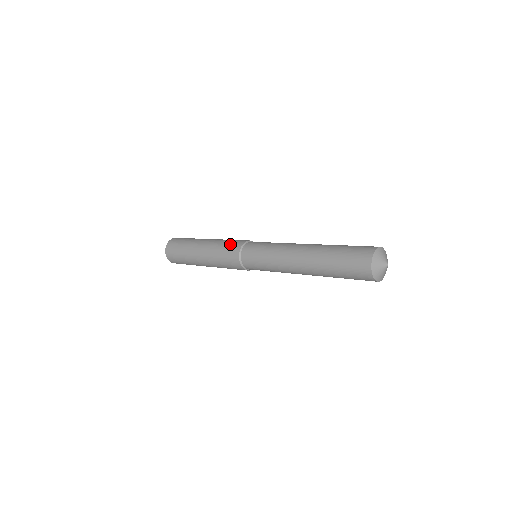
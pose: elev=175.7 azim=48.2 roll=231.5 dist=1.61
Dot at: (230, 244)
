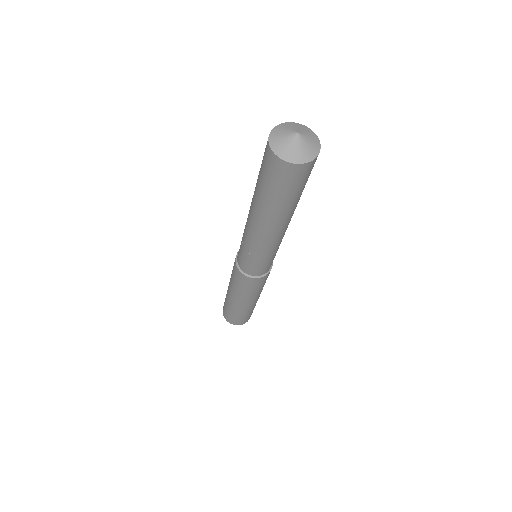
Dot at: occluded
